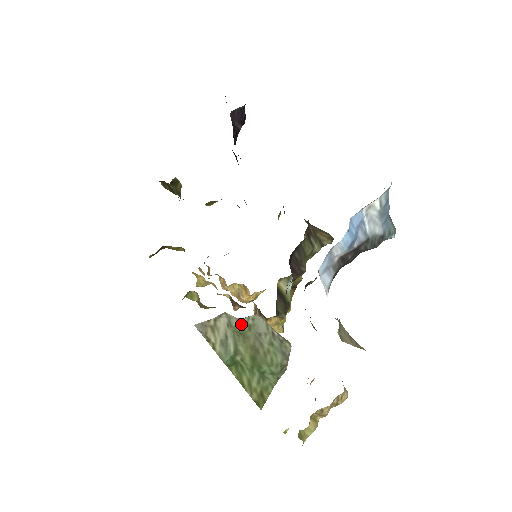
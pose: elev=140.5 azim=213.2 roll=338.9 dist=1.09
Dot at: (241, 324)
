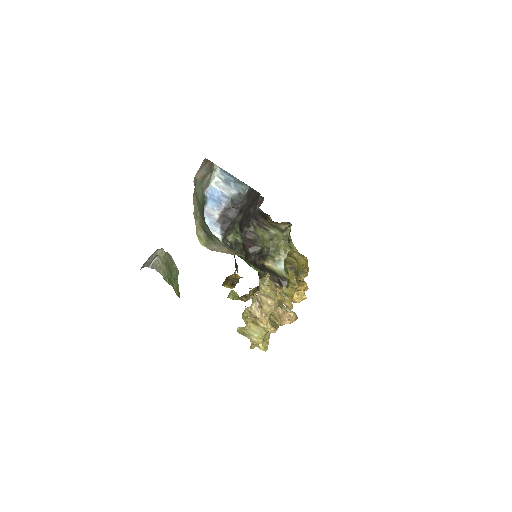
Dot at: (161, 258)
